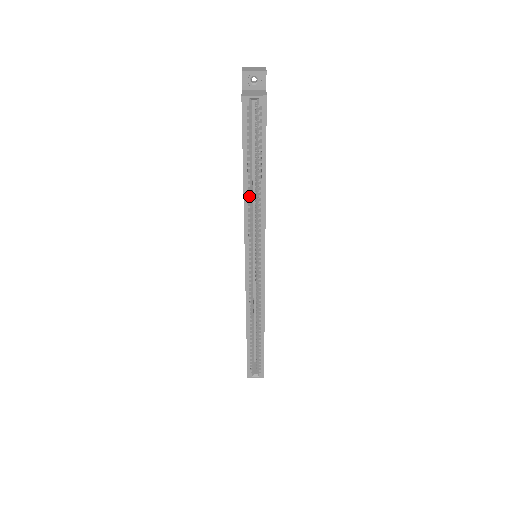
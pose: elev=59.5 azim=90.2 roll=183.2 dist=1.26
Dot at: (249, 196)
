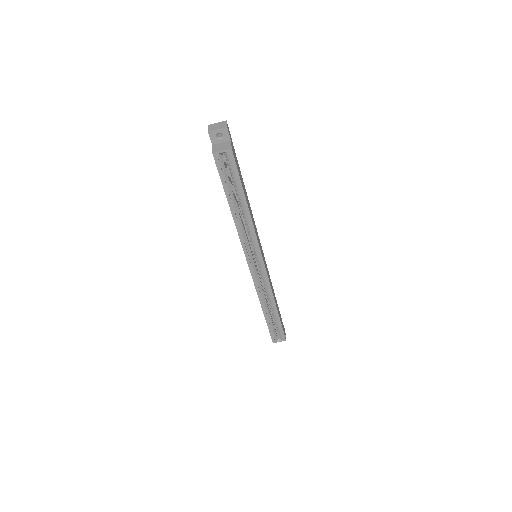
Dot at: (238, 219)
